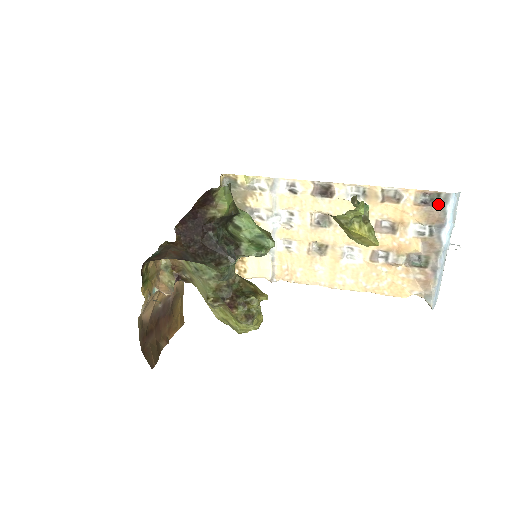
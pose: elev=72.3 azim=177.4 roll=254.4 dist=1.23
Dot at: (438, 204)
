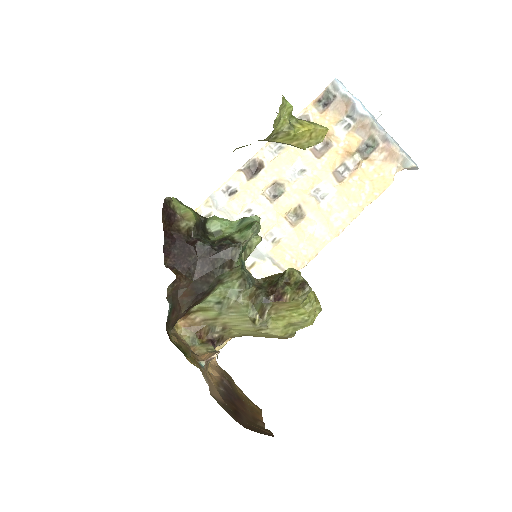
Dot at: (334, 96)
